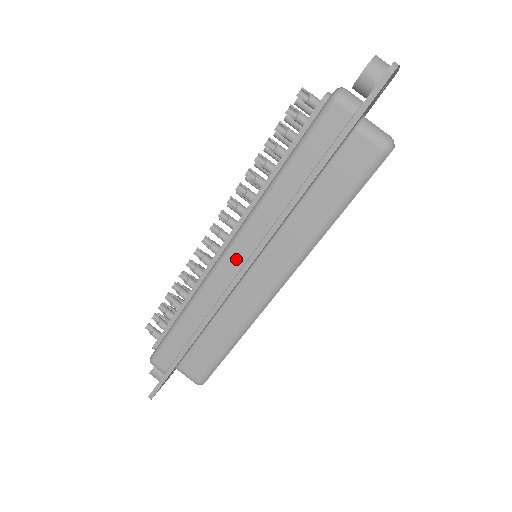
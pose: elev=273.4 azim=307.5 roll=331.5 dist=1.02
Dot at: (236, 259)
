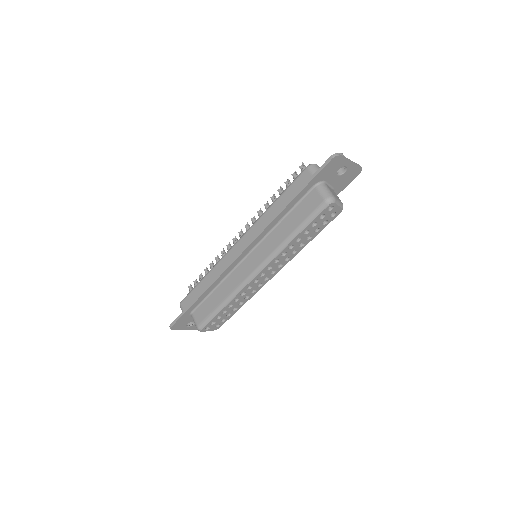
Dot at: (239, 248)
